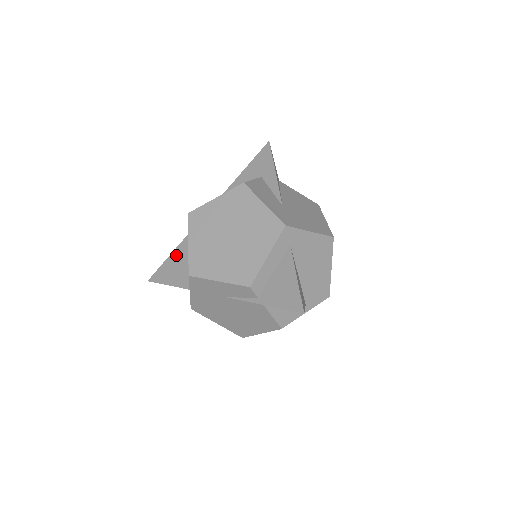
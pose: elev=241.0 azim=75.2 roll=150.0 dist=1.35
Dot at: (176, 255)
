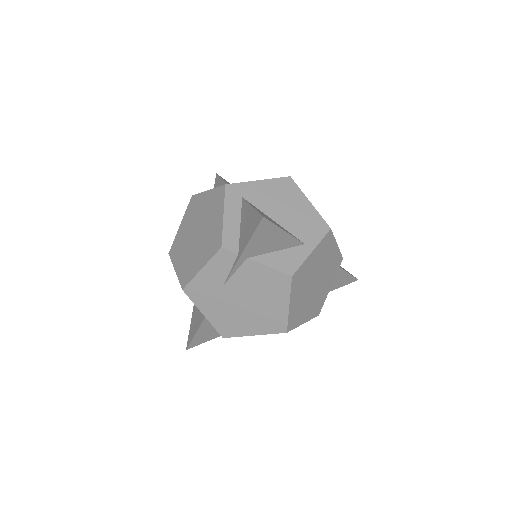
Dot at: (195, 308)
